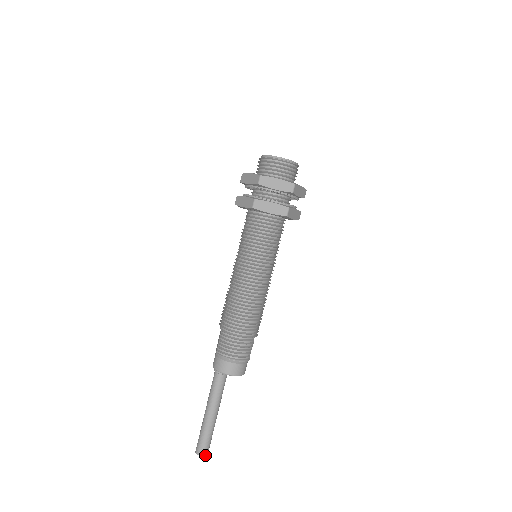
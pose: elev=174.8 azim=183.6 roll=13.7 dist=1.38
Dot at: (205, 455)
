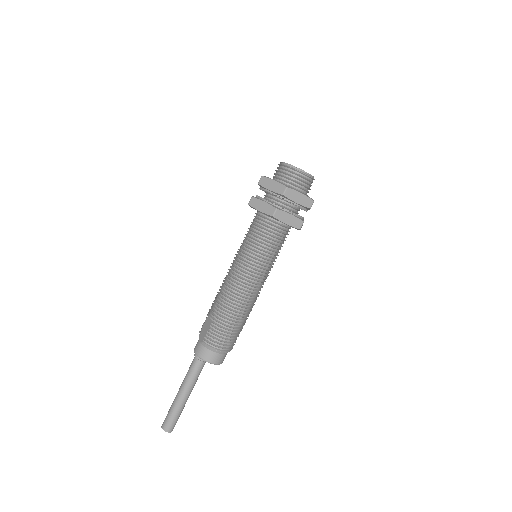
Dot at: (171, 431)
